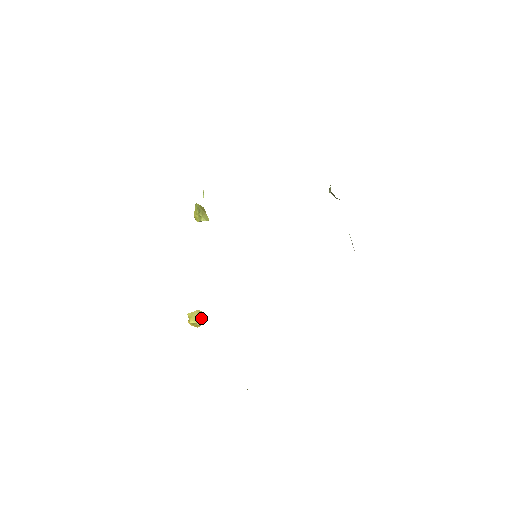
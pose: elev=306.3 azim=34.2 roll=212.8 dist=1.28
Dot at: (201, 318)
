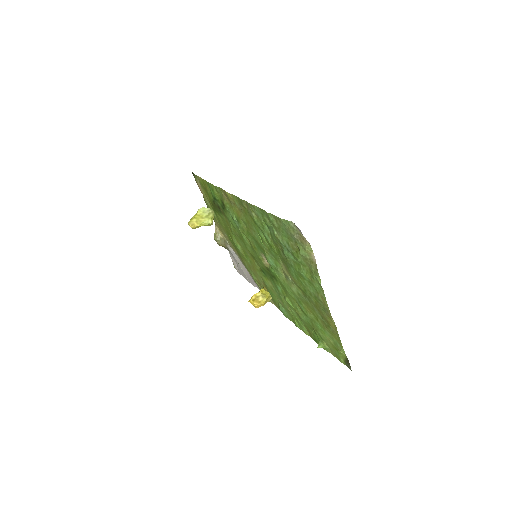
Dot at: occluded
